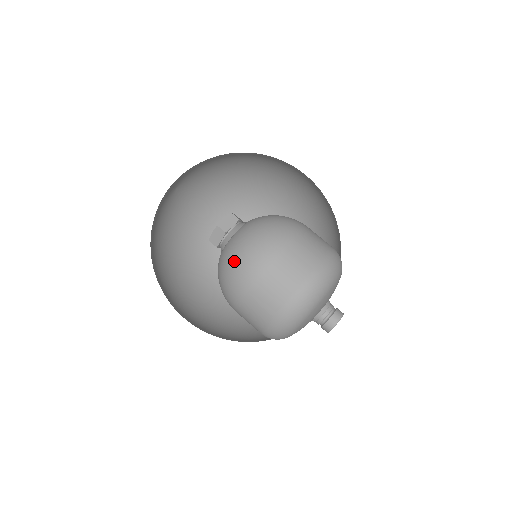
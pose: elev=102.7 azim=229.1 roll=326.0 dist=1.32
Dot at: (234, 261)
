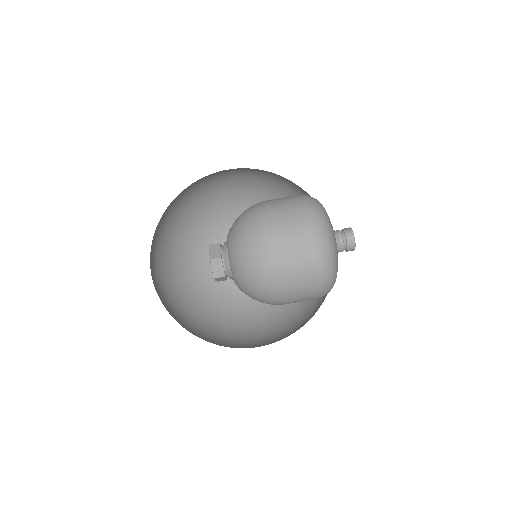
Dot at: (250, 259)
